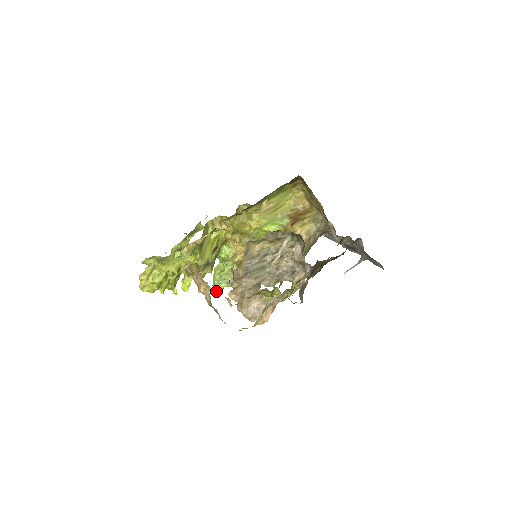
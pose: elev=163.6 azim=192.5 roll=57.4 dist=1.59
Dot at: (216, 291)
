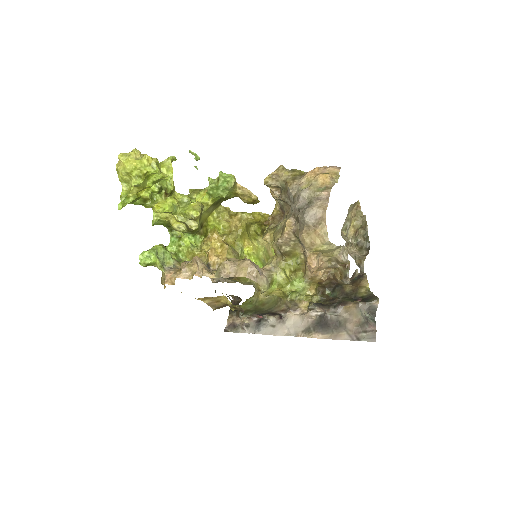
Dot at: (141, 259)
